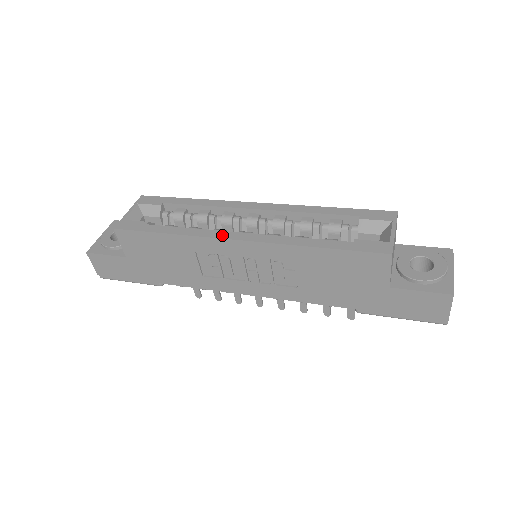
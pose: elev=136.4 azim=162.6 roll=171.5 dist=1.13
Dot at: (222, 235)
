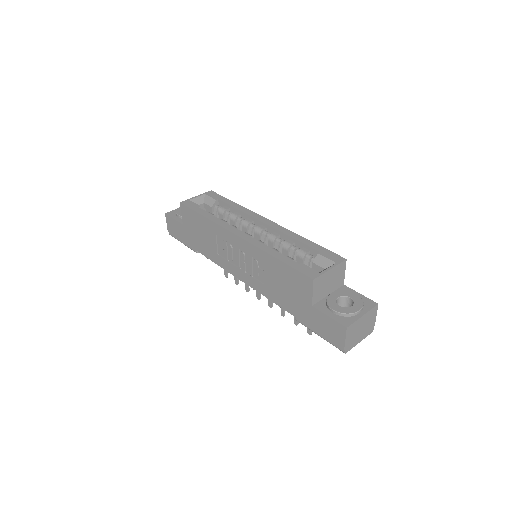
Dot at: (231, 229)
